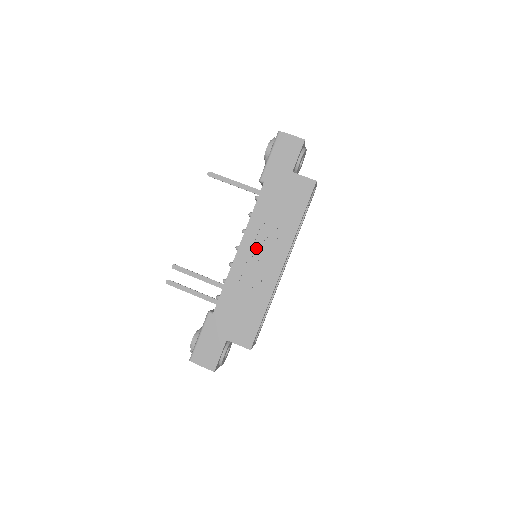
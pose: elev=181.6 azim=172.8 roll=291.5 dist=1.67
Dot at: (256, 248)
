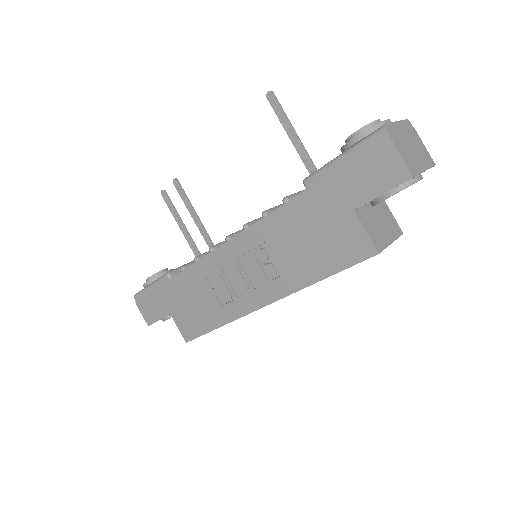
Dot at: (246, 260)
